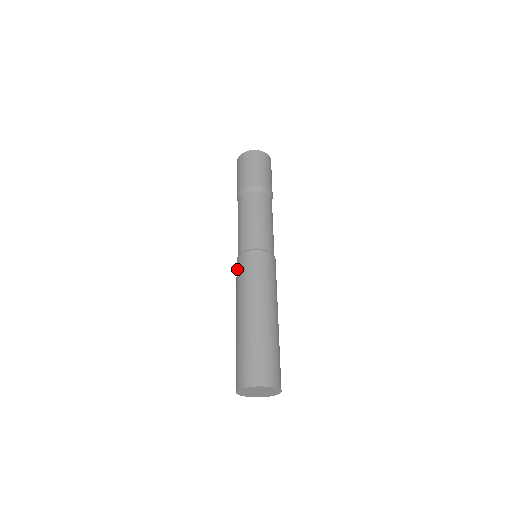
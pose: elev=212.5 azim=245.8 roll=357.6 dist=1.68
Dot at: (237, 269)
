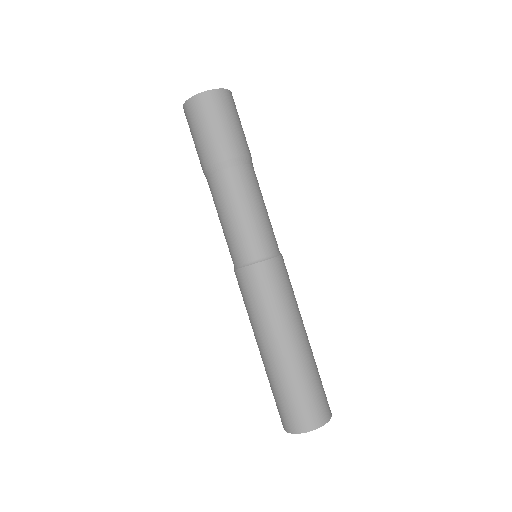
Dot at: (239, 287)
